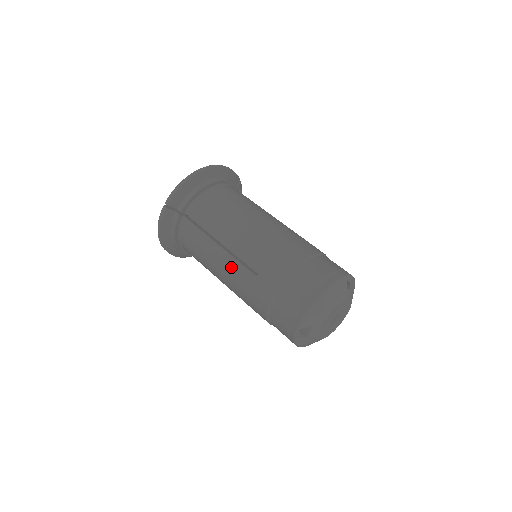
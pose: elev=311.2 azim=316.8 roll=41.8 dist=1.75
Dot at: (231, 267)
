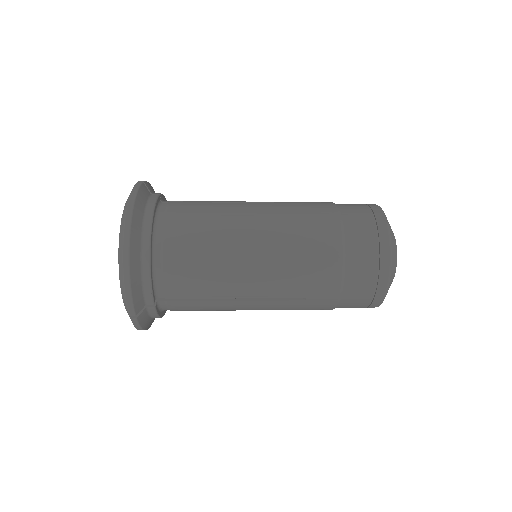
Dot at: (266, 207)
